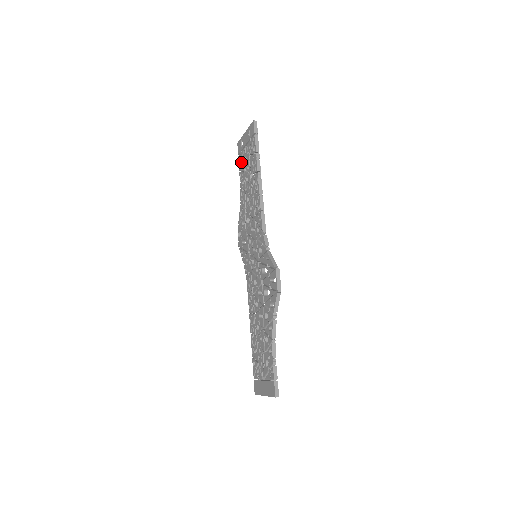
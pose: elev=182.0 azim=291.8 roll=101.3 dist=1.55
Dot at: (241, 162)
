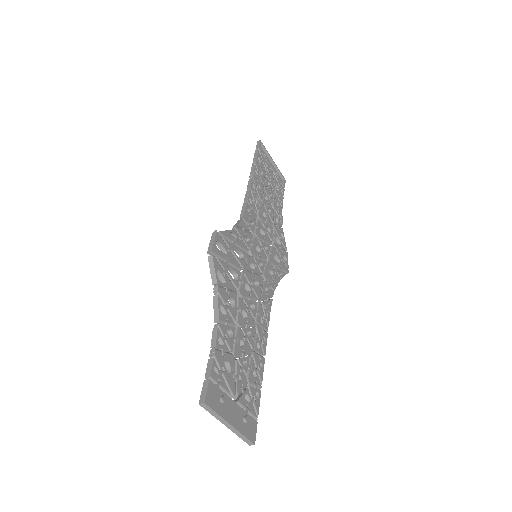
Dot at: occluded
